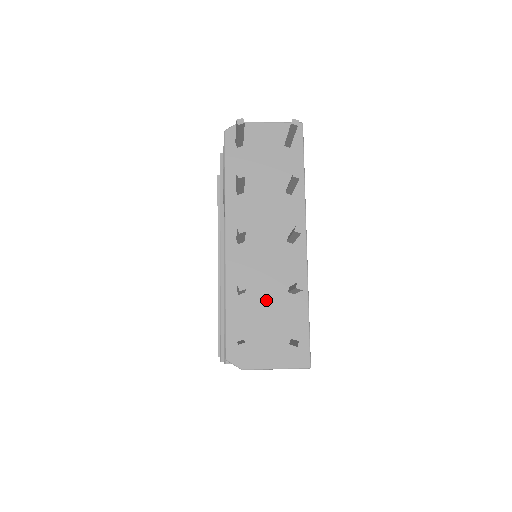
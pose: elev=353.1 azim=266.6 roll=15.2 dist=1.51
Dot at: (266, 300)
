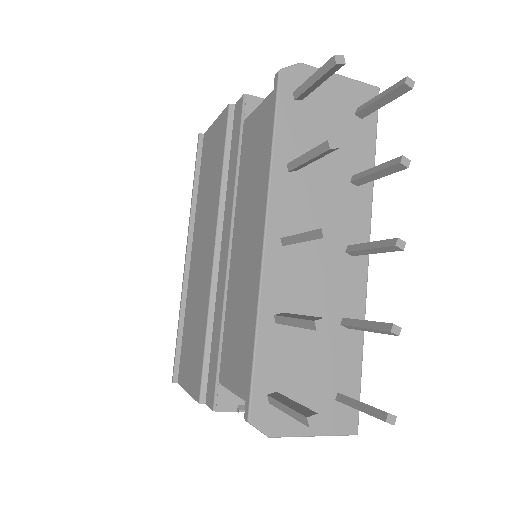
Dot at: (312, 334)
